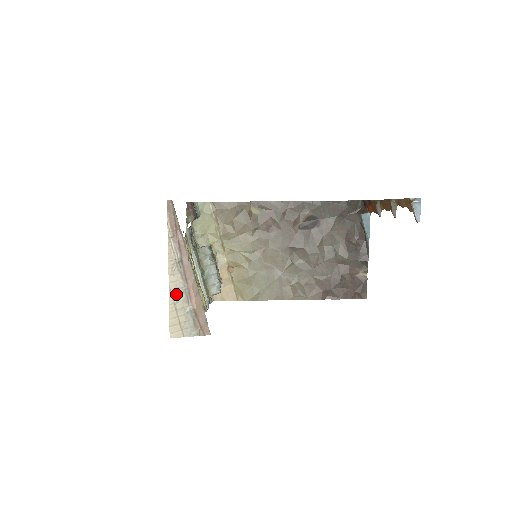
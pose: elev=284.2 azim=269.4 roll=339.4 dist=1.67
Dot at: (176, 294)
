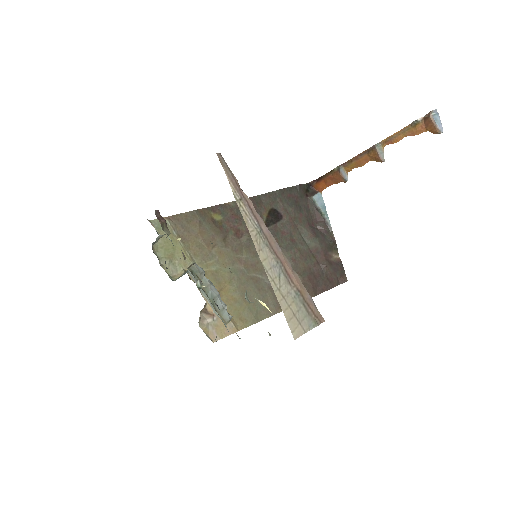
Dot at: (274, 275)
